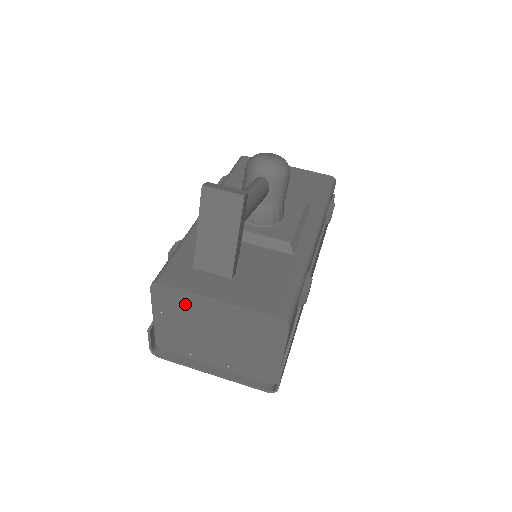
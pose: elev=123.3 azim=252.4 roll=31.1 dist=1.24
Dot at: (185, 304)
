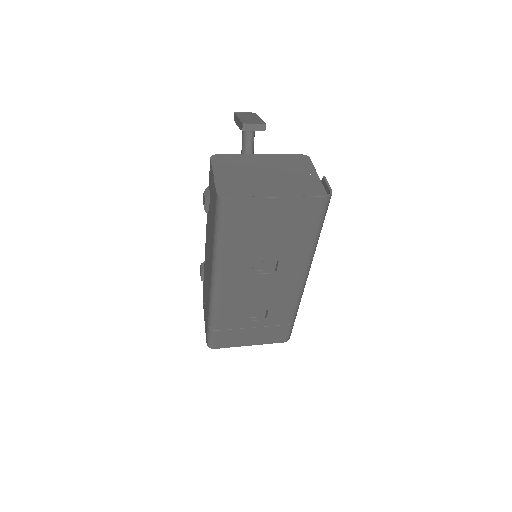
Dot at: (238, 161)
